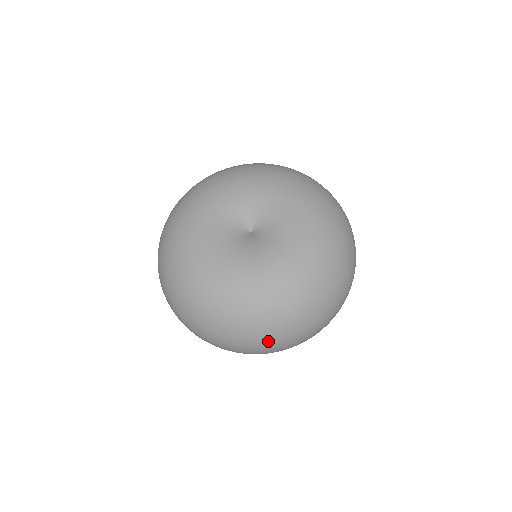
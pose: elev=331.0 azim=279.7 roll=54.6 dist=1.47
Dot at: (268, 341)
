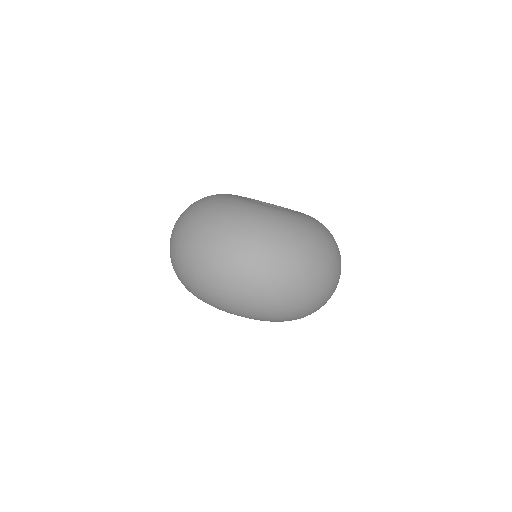
Dot at: (326, 264)
